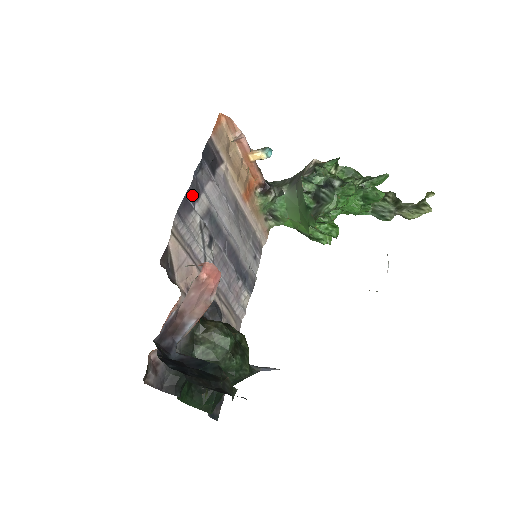
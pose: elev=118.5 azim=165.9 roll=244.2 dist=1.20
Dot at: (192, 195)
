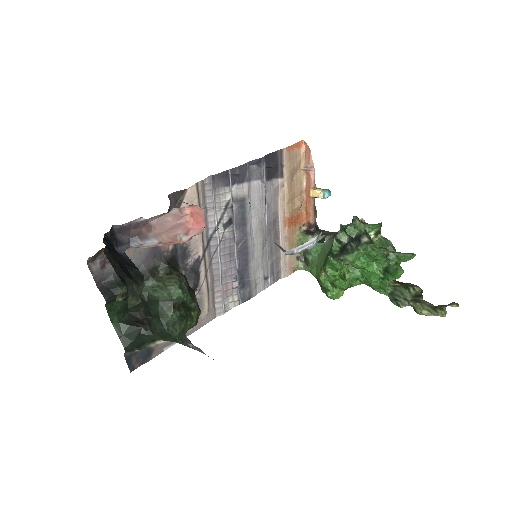
Dot at: (235, 175)
